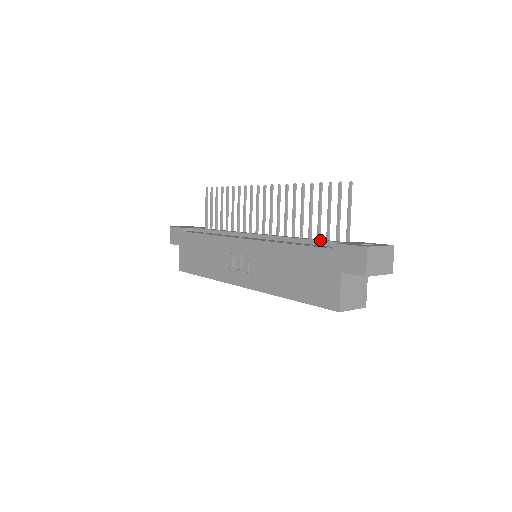
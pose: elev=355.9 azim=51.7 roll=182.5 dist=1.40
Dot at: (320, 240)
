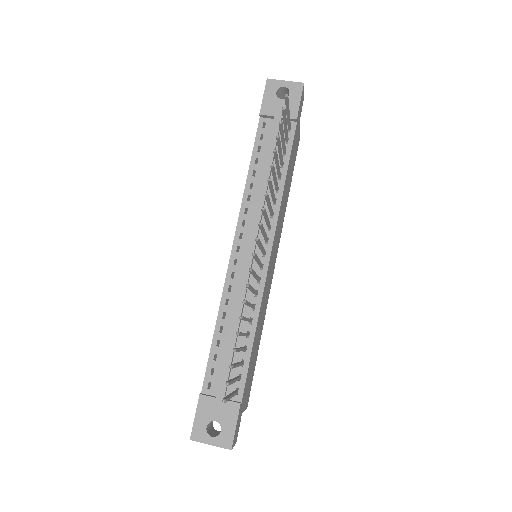
Dot at: (222, 365)
